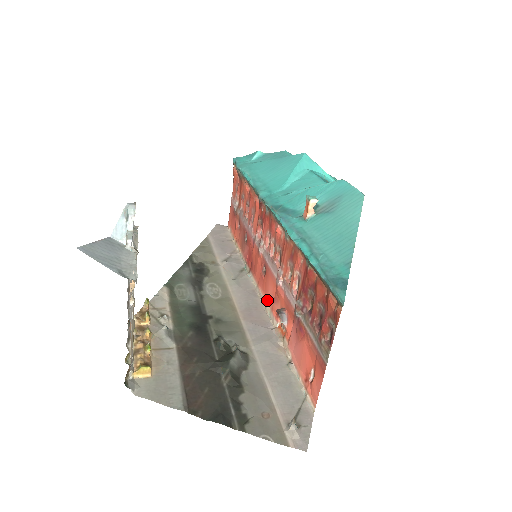
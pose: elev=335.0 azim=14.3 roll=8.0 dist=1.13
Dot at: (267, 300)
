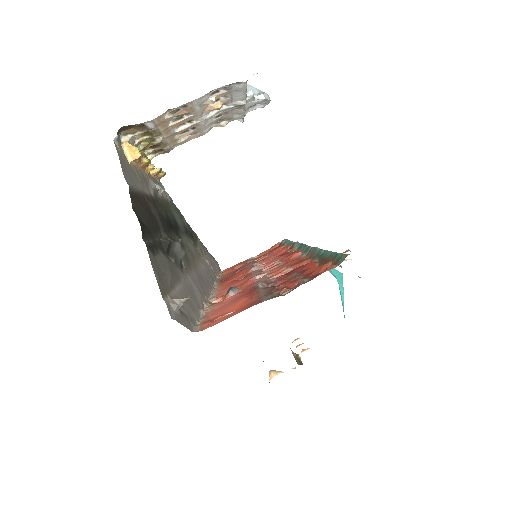
Dot at: (220, 292)
